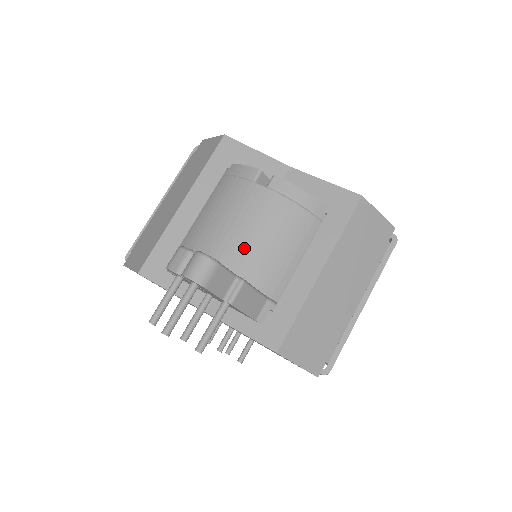
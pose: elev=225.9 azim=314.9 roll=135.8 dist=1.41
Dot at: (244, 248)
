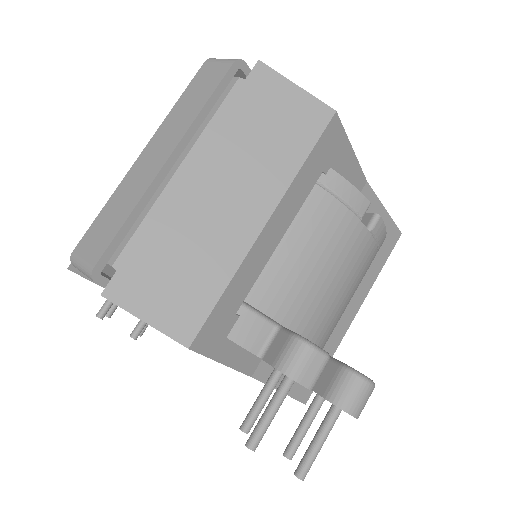
Dot at: (333, 313)
